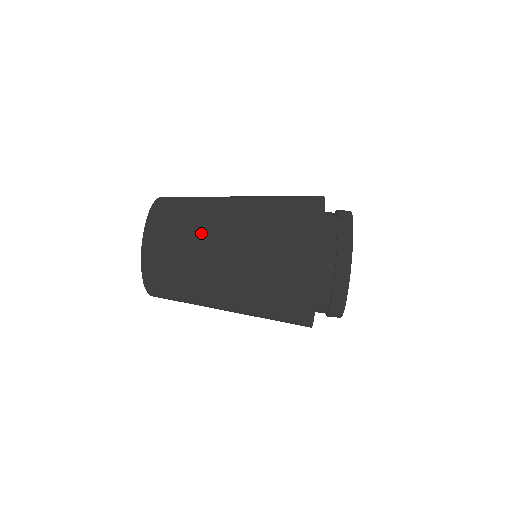
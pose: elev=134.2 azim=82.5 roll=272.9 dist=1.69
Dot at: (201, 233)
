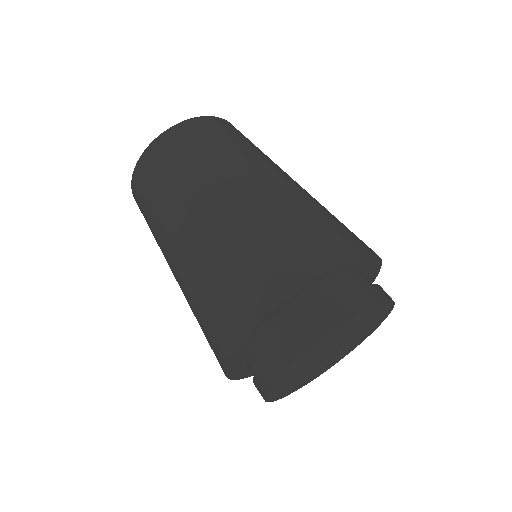
Dot at: (200, 176)
